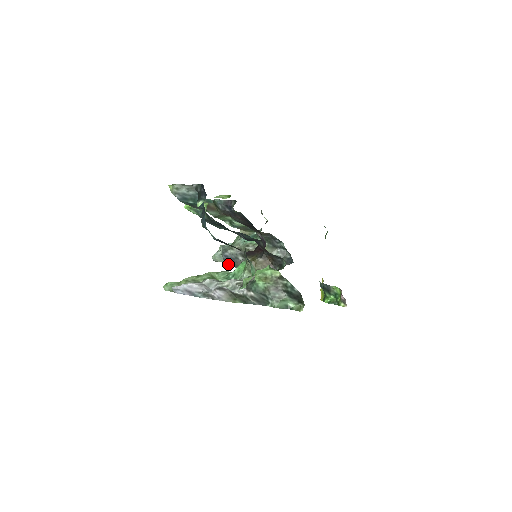
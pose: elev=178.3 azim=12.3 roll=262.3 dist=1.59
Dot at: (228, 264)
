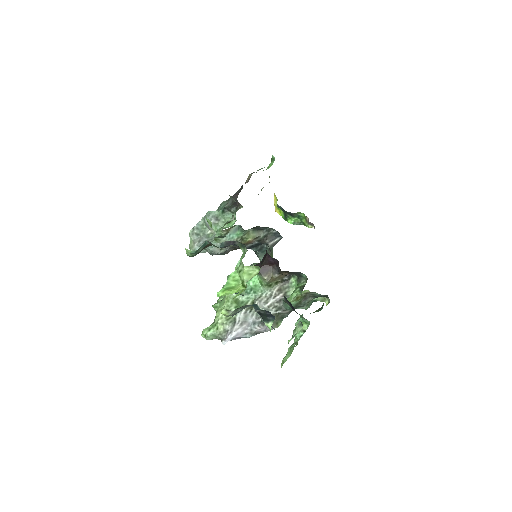
Dot at: occluded
